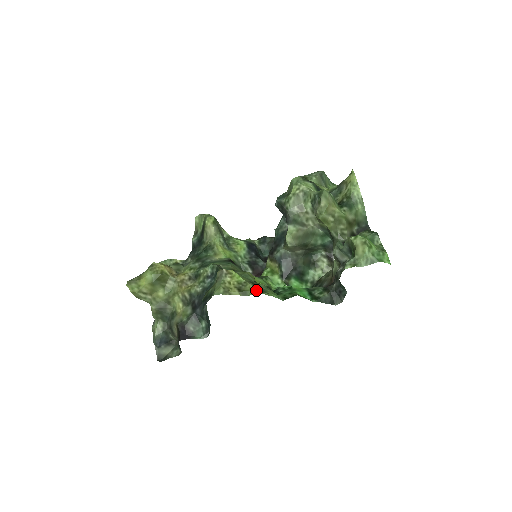
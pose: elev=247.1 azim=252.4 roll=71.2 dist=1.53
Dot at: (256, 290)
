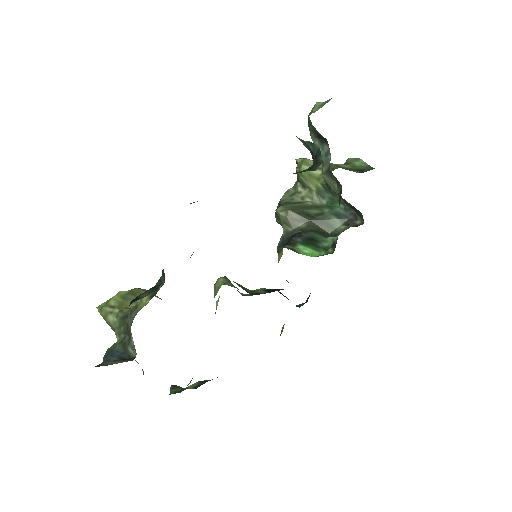
Dot at: occluded
